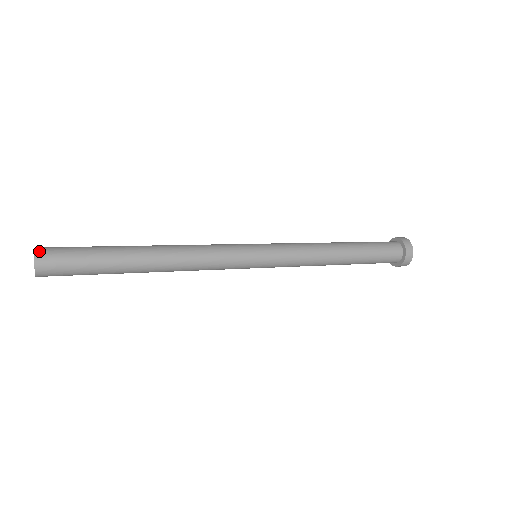
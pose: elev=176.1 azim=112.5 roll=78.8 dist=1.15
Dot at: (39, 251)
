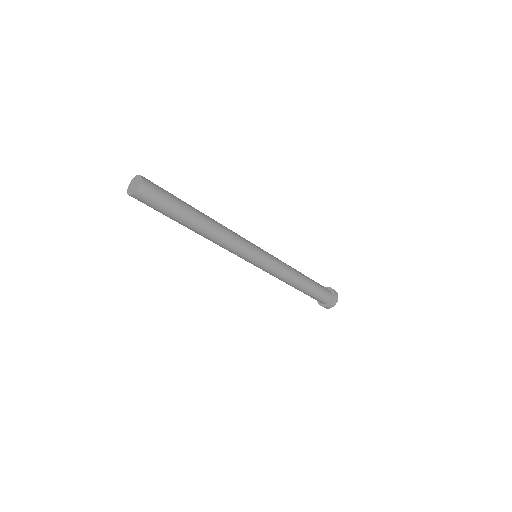
Dot at: occluded
